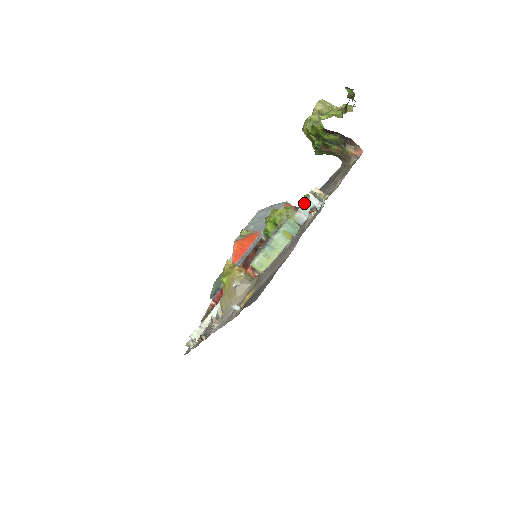
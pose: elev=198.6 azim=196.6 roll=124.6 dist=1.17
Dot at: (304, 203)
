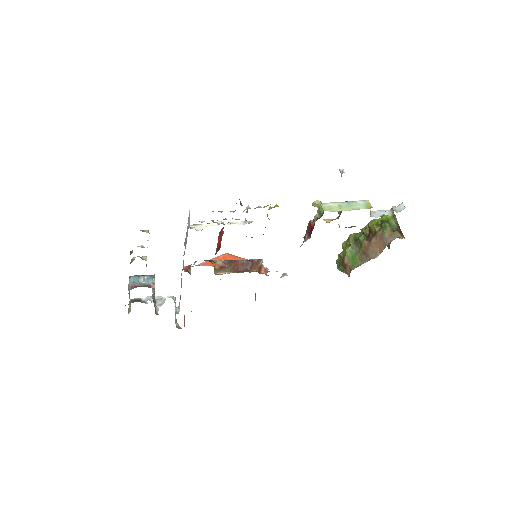
Dot at: (381, 210)
